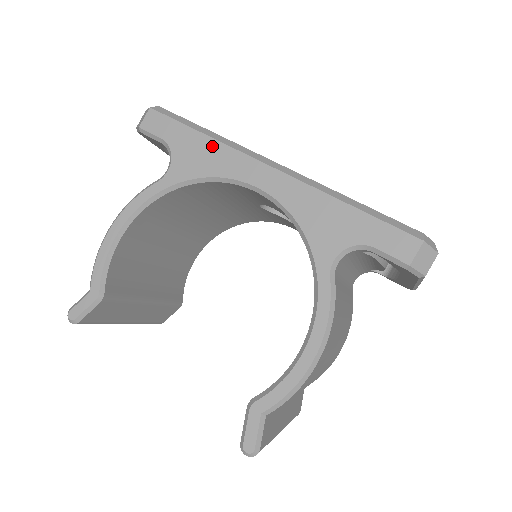
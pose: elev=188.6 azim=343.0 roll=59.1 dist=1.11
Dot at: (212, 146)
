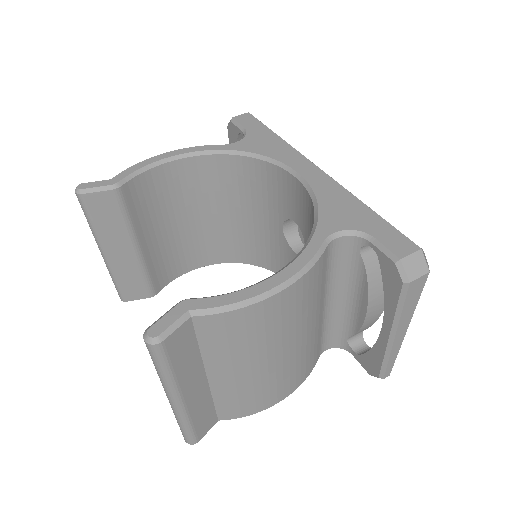
Dot at: (279, 143)
